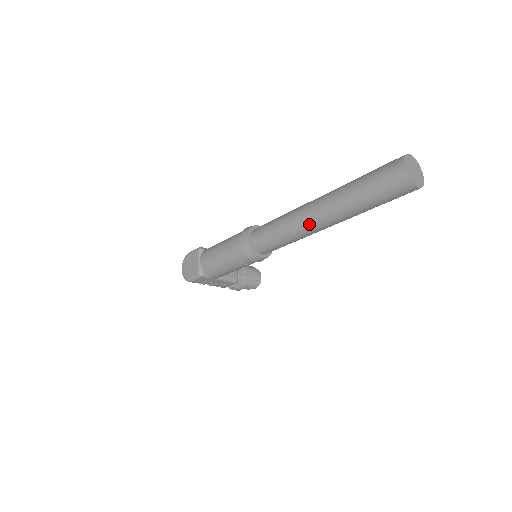
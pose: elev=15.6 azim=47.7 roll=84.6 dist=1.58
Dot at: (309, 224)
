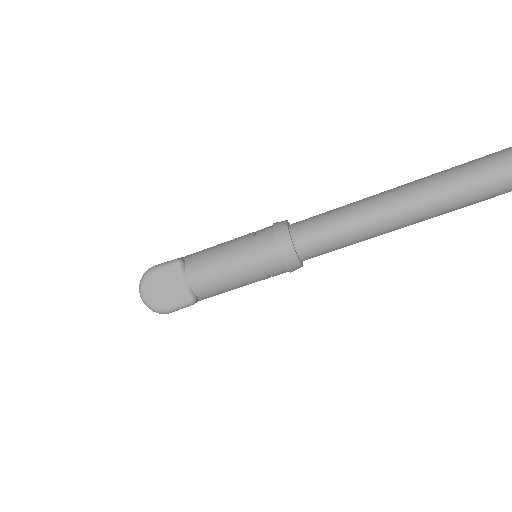
Dot at: (402, 223)
